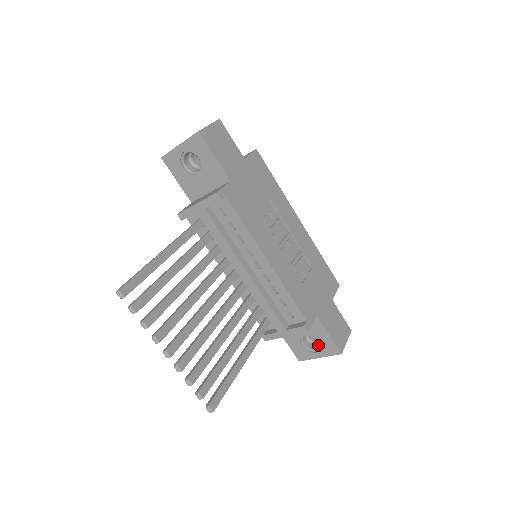
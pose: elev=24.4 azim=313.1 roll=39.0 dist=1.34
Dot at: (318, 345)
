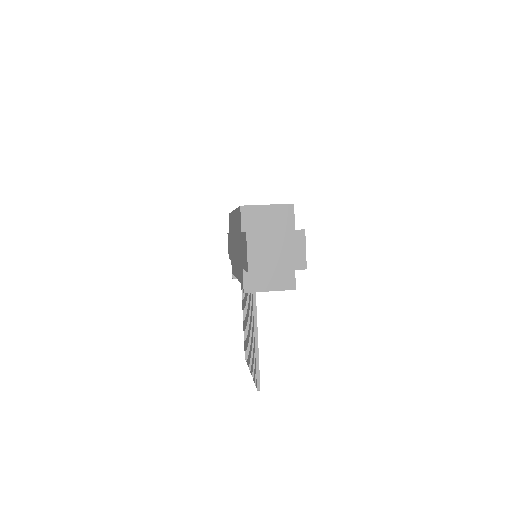
Dot at: occluded
